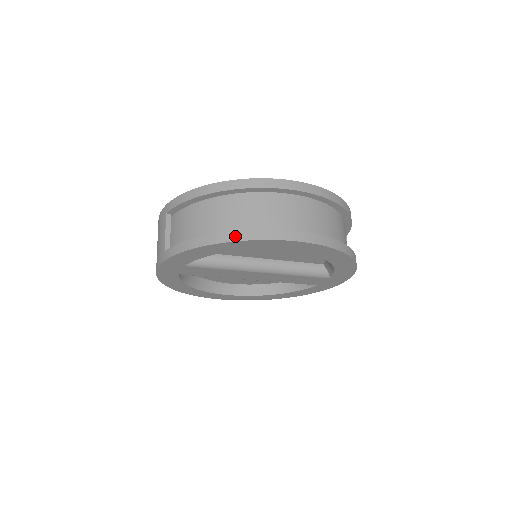
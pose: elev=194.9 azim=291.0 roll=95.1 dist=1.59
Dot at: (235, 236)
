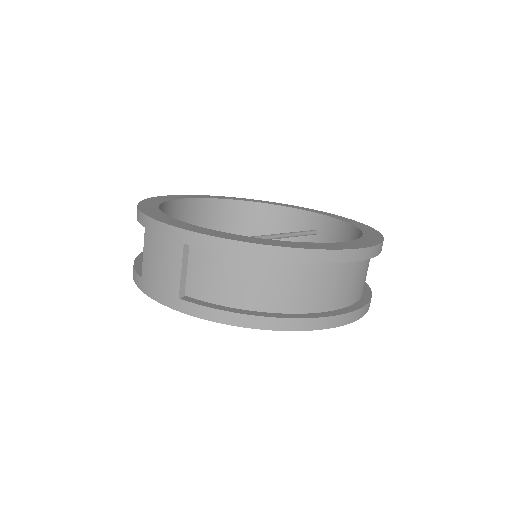
Dot at: (294, 325)
